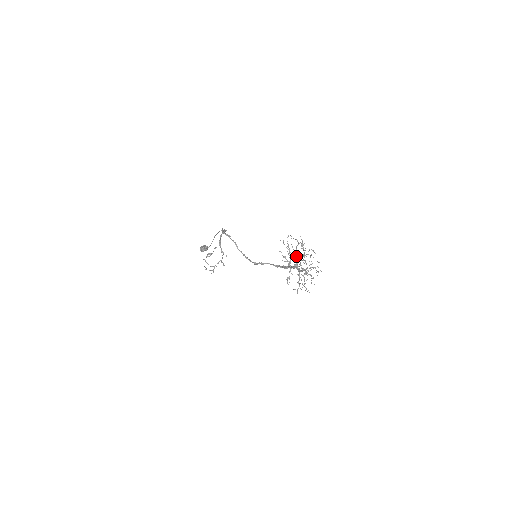
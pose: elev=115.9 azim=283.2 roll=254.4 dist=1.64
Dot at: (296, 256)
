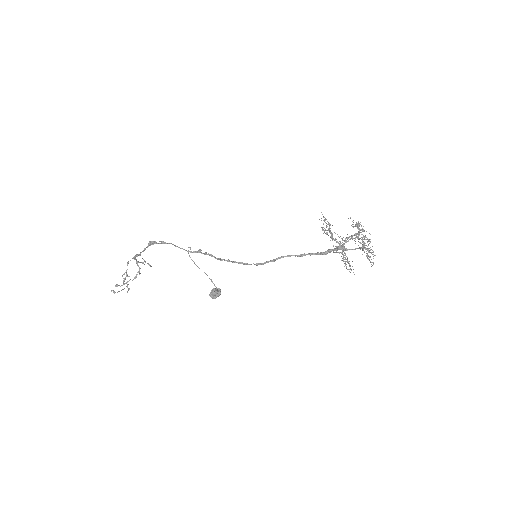
Dot at: occluded
